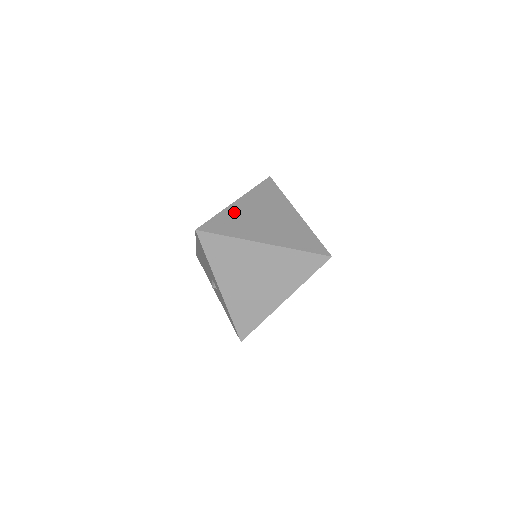
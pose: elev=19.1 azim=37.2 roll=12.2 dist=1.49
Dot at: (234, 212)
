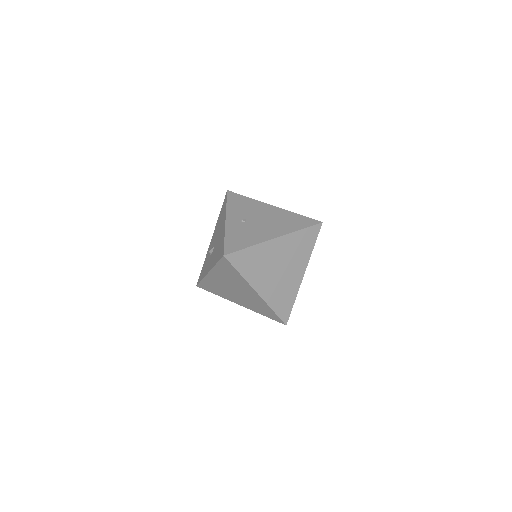
Dot at: (264, 251)
